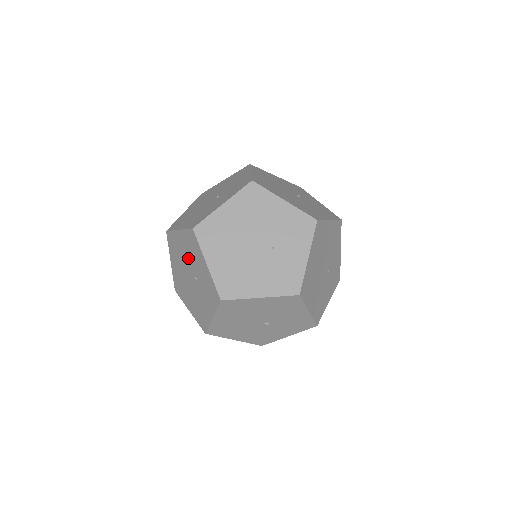
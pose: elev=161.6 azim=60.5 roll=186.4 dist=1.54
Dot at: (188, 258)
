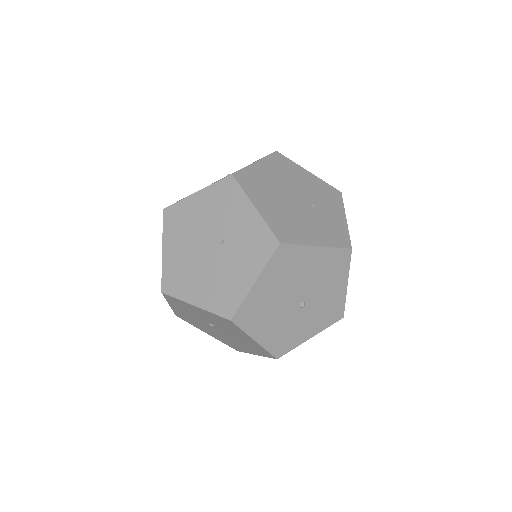
Dot at: (211, 221)
